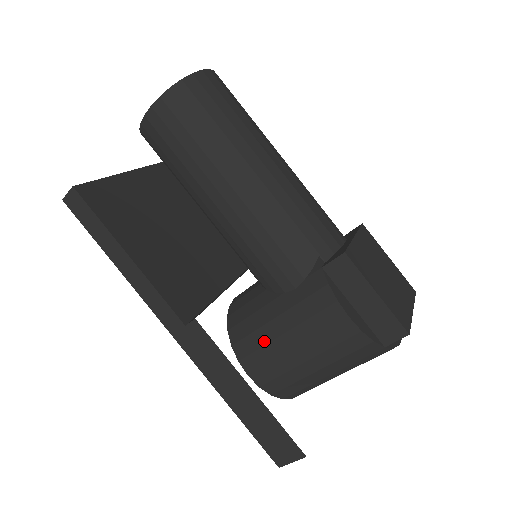
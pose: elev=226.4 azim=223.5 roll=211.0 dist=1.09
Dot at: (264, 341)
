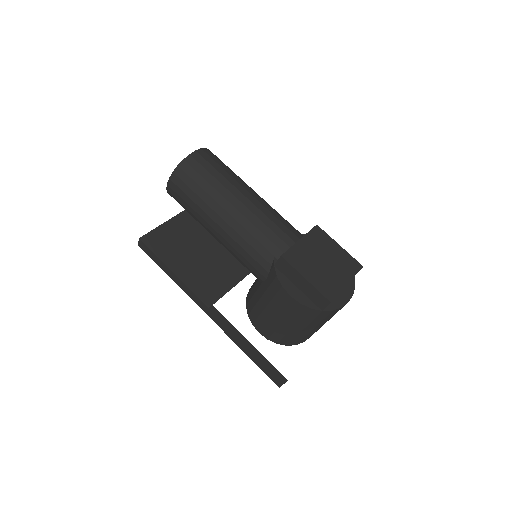
Dot at: (259, 312)
